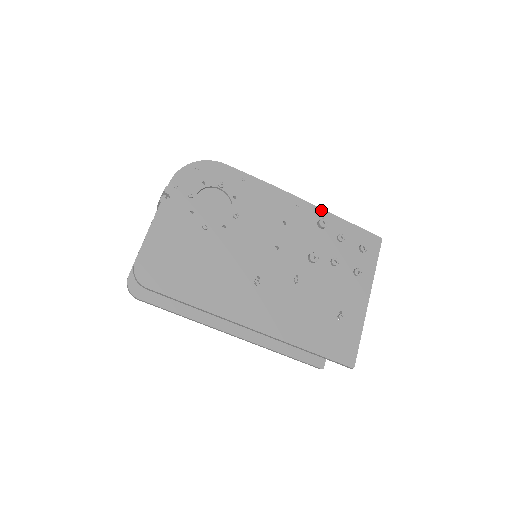
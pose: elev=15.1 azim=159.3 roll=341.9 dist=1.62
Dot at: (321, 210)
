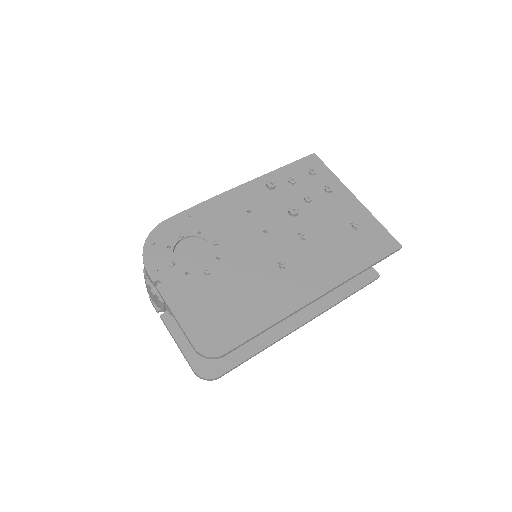
Dot at: (259, 178)
